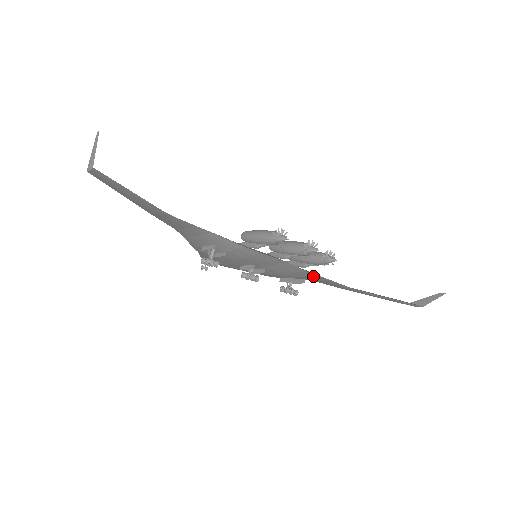
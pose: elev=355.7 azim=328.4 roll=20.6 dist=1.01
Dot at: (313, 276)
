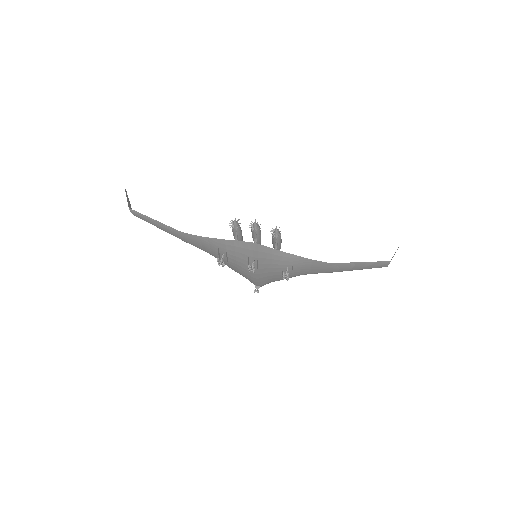
Dot at: (289, 256)
